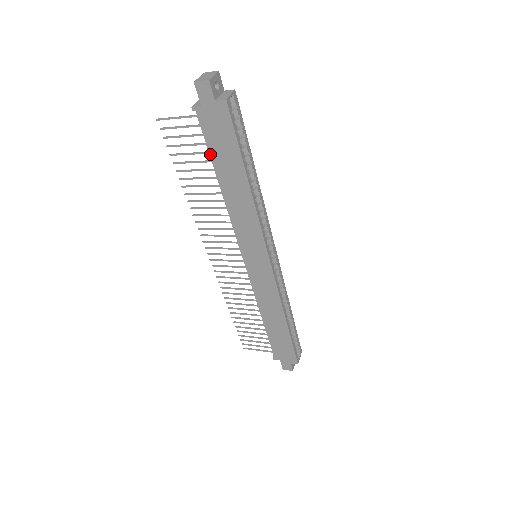
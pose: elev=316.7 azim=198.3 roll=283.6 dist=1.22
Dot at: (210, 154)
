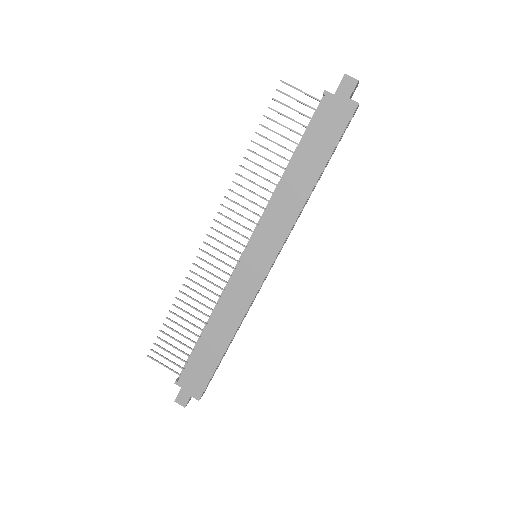
Dot at: (305, 136)
